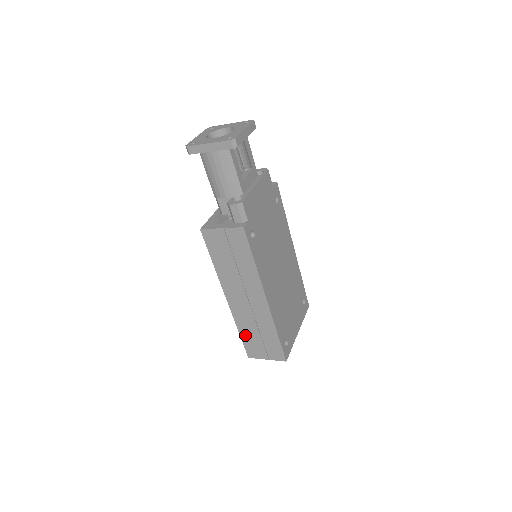
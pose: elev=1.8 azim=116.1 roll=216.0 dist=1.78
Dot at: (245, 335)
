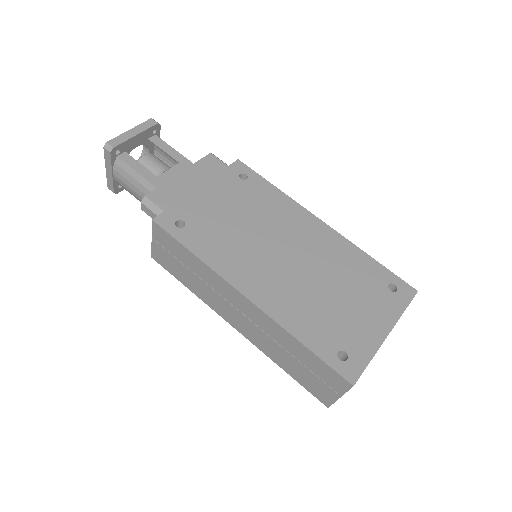
Dot at: (290, 370)
